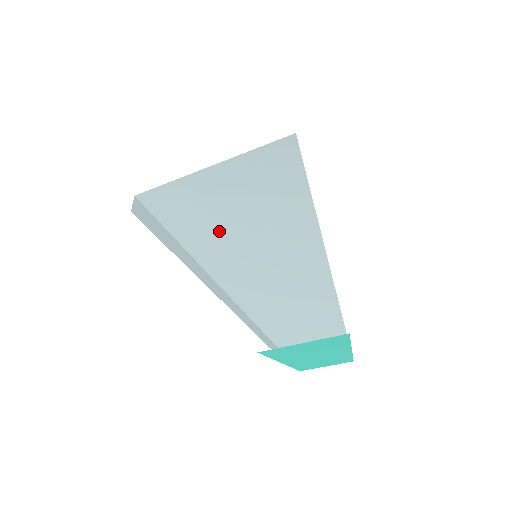
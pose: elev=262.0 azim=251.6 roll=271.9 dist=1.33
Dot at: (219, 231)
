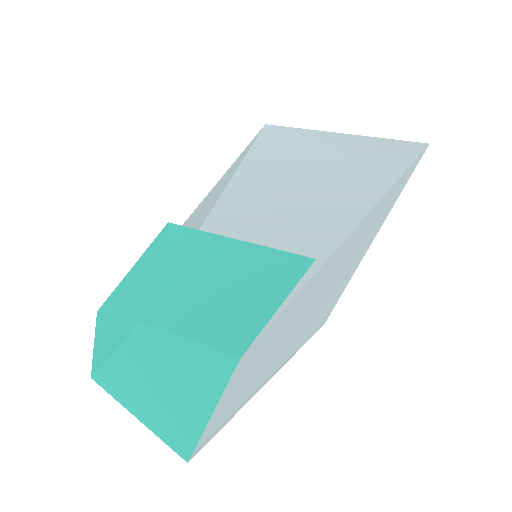
Dot at: (292, 159)
